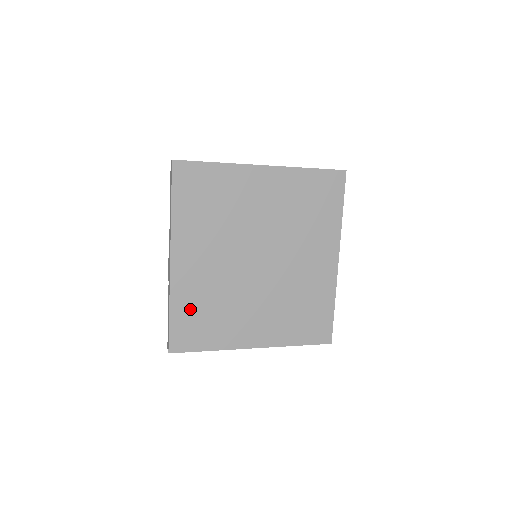
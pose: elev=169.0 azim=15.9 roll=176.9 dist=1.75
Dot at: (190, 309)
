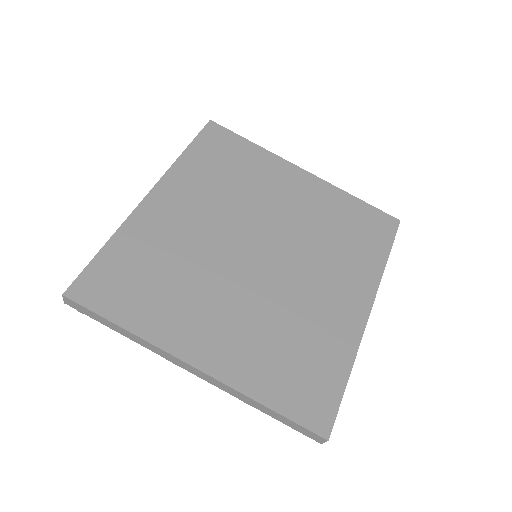
Dot at: (135, 256)
